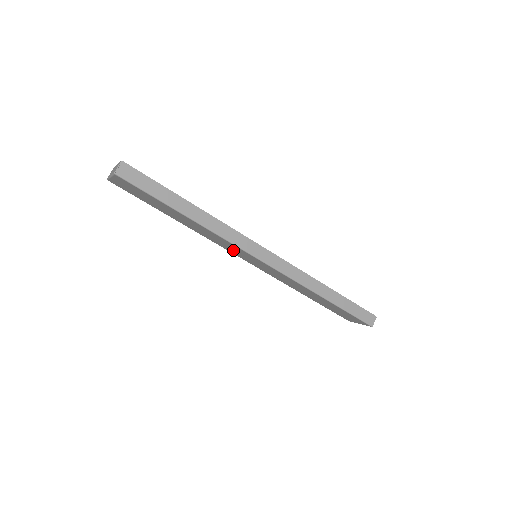
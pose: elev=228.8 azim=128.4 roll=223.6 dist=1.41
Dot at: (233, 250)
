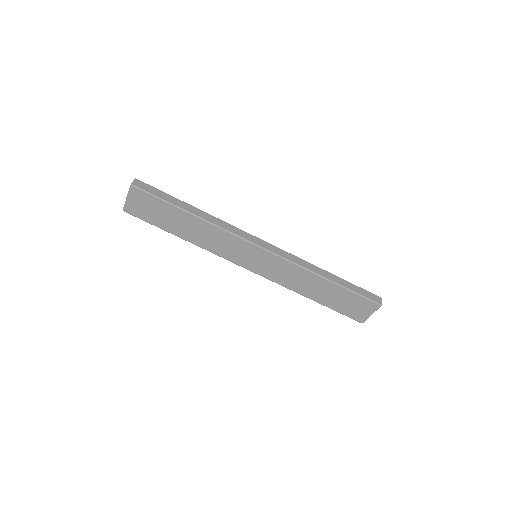
Dot at: (235, 253)
